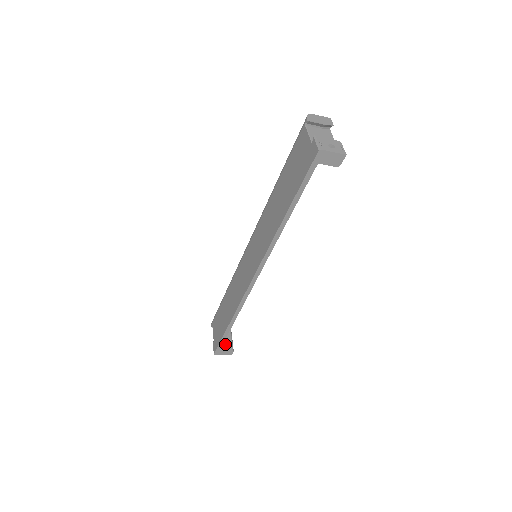
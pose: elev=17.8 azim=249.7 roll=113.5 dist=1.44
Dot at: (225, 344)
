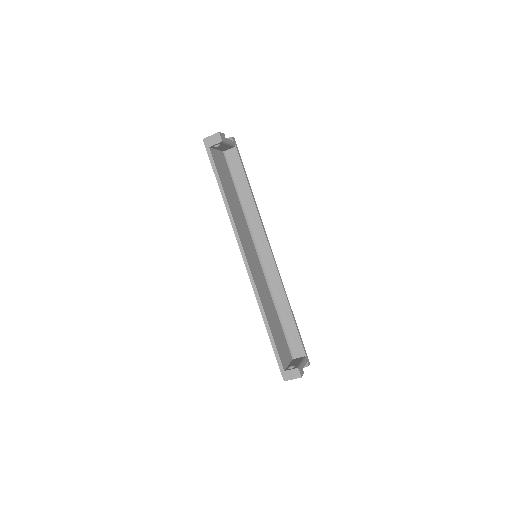
Dot at: occluded
